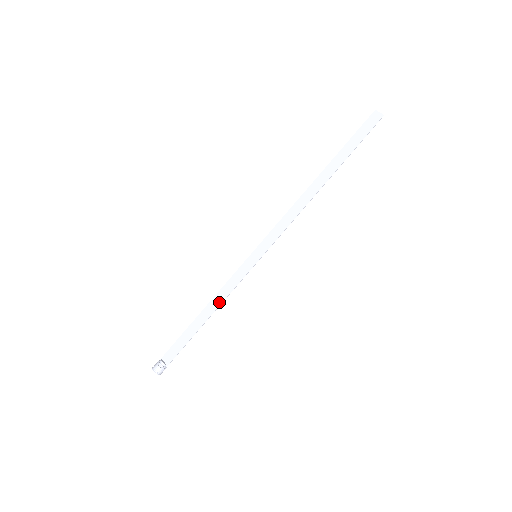
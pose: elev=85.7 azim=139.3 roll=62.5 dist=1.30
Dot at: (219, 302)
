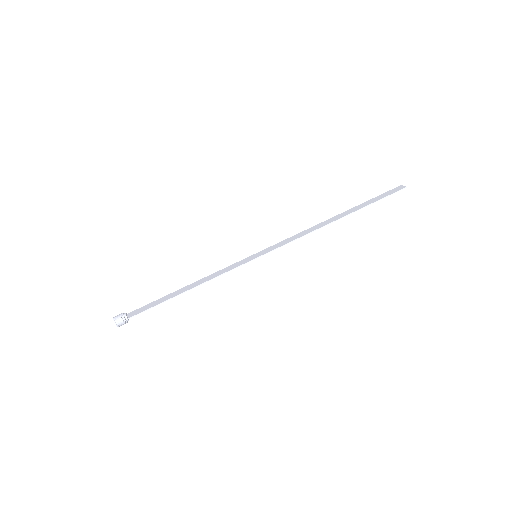
Dot at: (205, 281)
